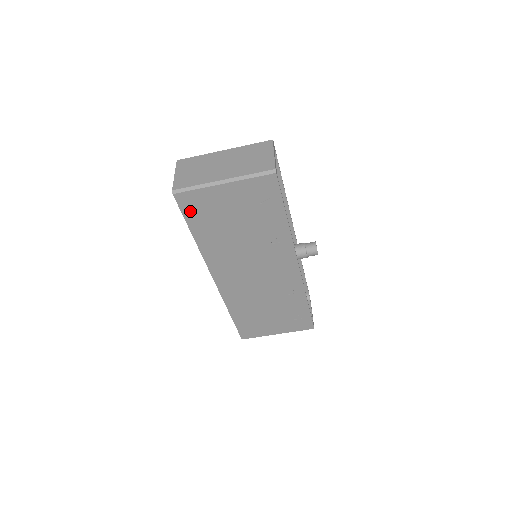
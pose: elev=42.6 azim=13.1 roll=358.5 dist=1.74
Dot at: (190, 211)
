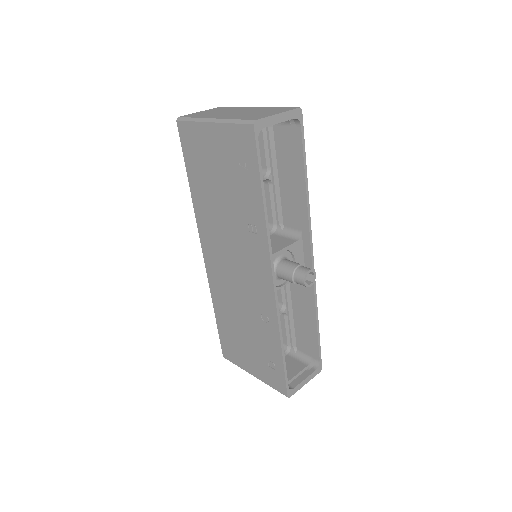
Dot at: (188, 149)
